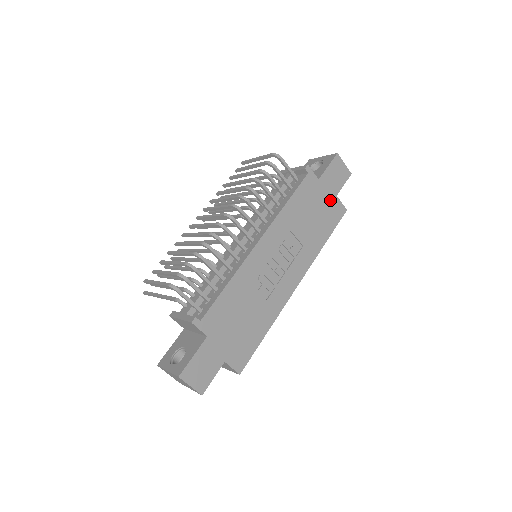
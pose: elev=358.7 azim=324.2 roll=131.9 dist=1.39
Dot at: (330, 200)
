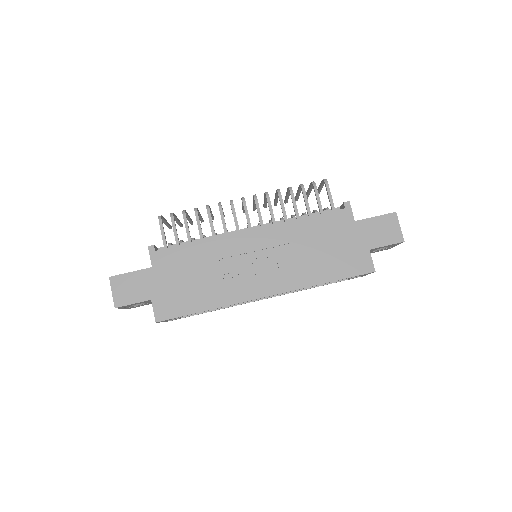
Dot at: (358, 248)
